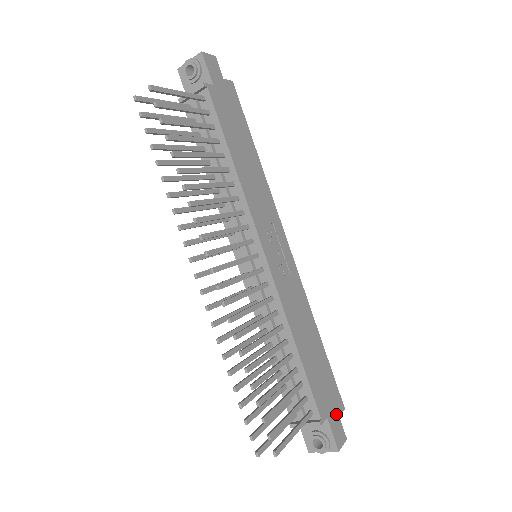
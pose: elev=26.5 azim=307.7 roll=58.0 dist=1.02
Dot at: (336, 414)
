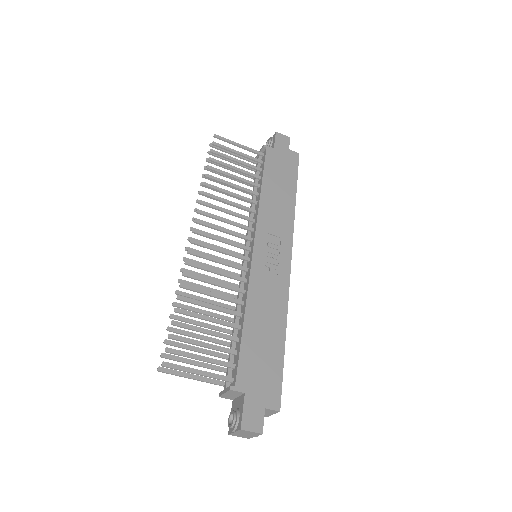
Dot at: (262, 403)
